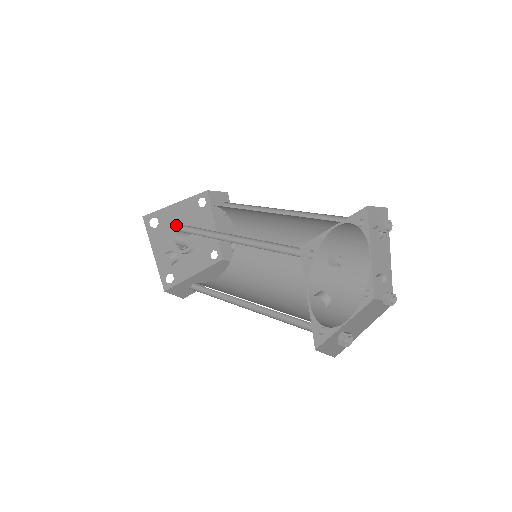
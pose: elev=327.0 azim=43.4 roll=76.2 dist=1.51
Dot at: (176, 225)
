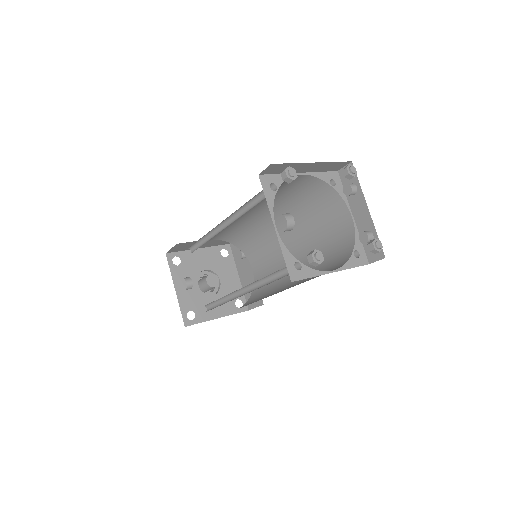
Dot at: (191, 251)
